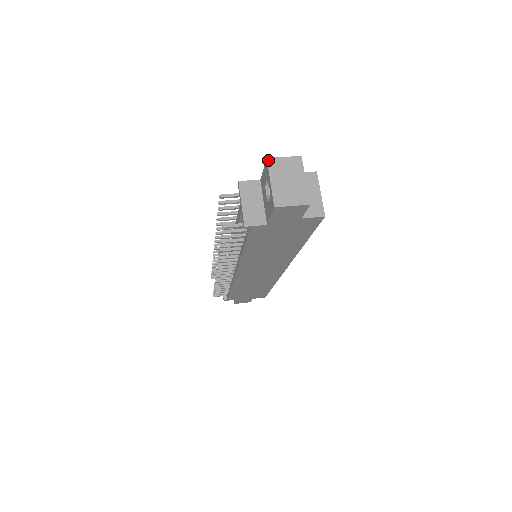
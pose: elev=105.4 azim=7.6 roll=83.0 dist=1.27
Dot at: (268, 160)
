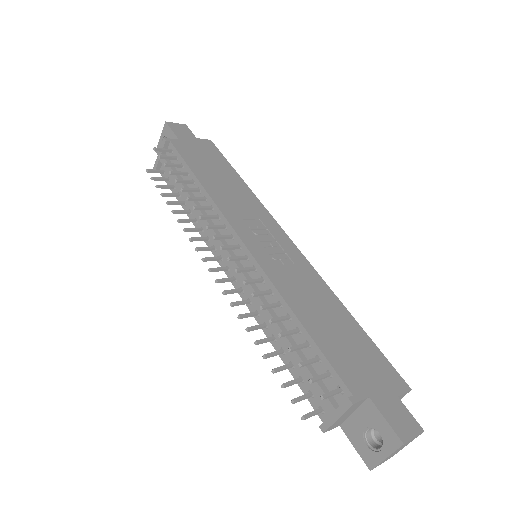
Dot at: (403, 445)
